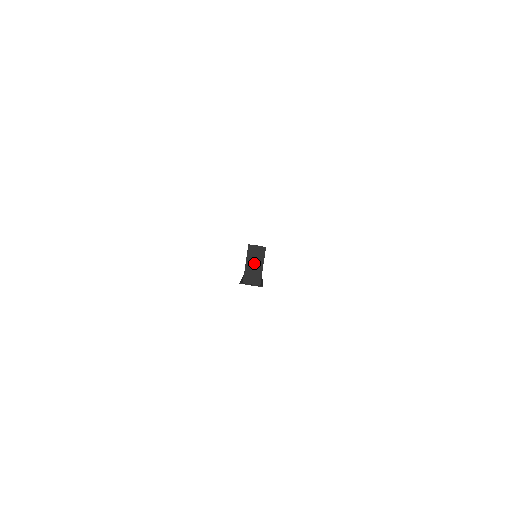
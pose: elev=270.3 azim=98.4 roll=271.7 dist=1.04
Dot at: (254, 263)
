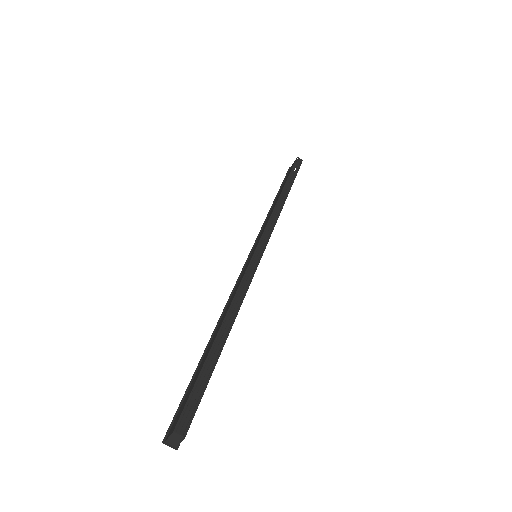
Dot at: (175, 439)
